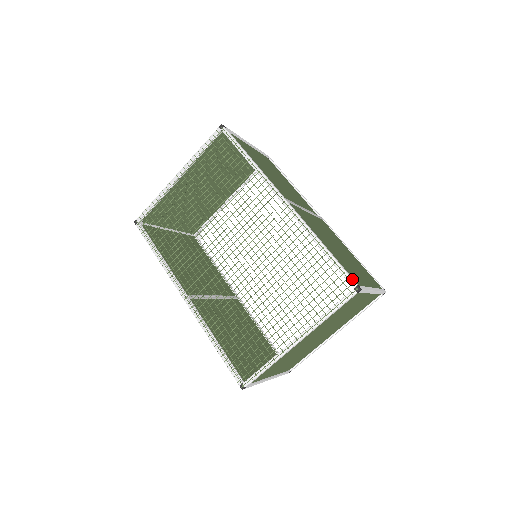
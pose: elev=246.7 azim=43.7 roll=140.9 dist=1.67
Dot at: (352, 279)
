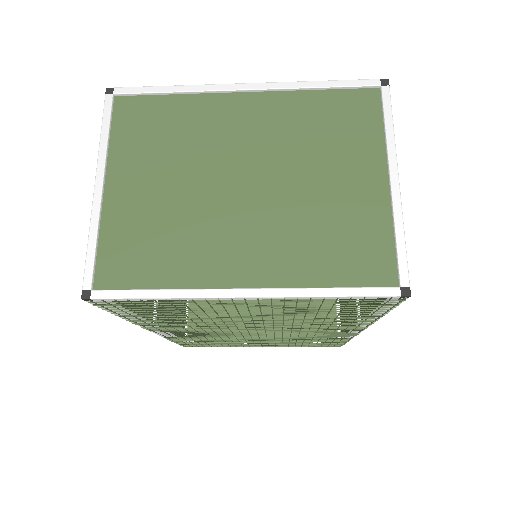
Dot at: occluded
